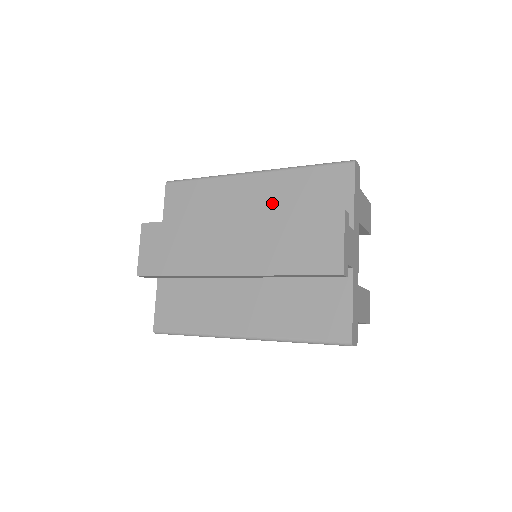
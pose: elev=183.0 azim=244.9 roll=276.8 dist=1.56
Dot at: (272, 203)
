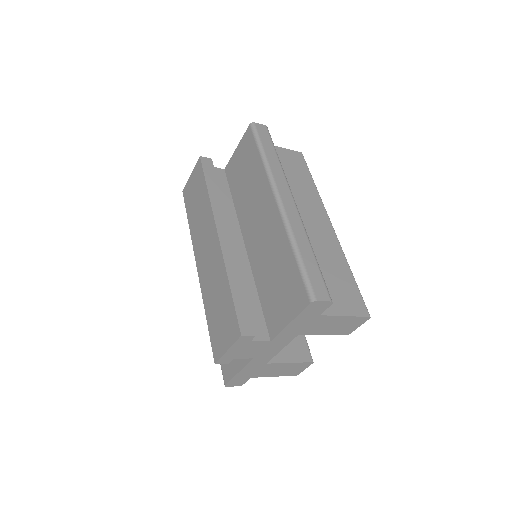
Dot at: (265, 245)
